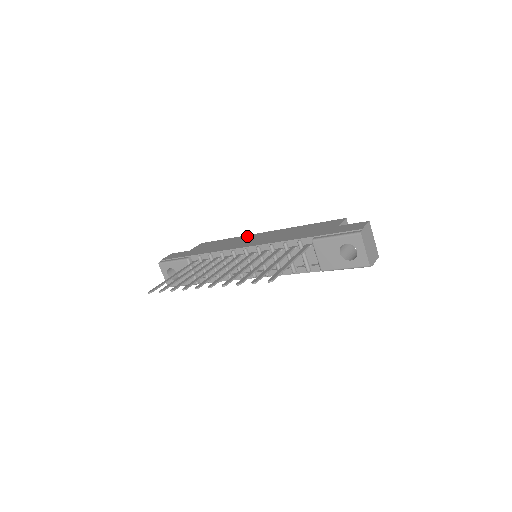
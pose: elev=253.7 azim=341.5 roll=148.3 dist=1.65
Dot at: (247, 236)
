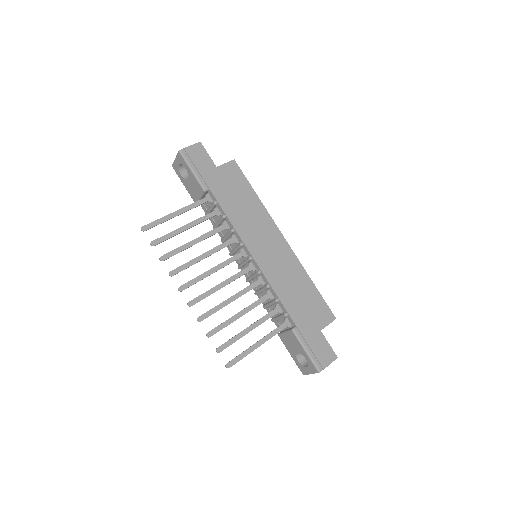
Dot at: (269, 222)
